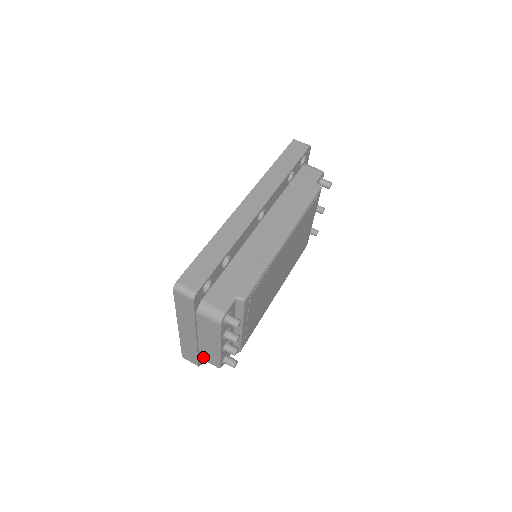
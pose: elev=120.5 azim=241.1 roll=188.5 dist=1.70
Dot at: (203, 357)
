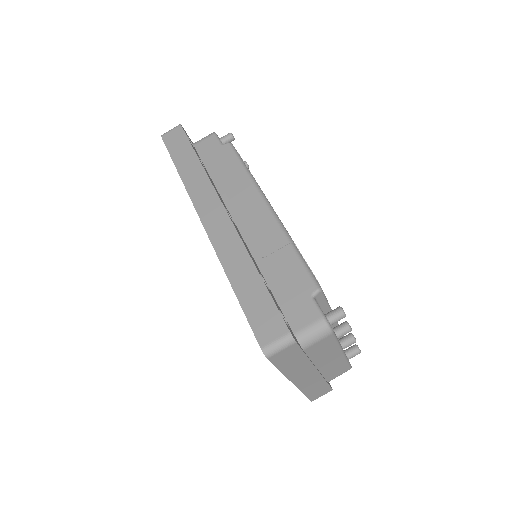
Dot at: (331, 378)
